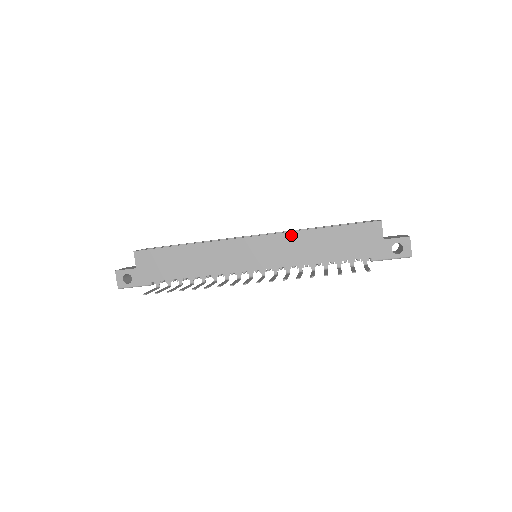
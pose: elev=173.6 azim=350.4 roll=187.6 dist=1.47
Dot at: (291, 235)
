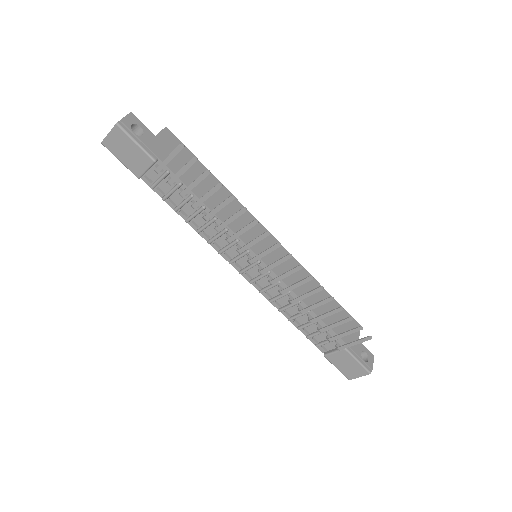
Dot at: occluded
